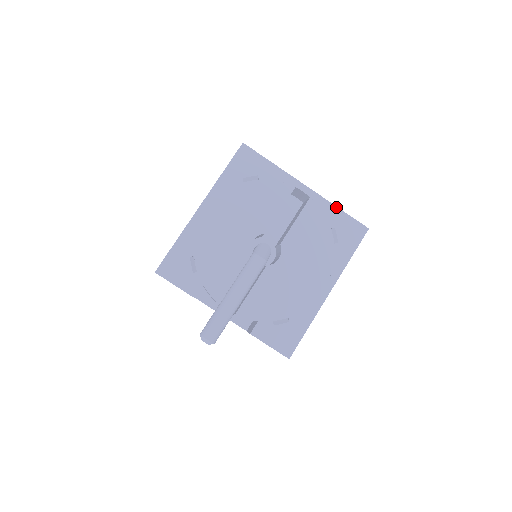
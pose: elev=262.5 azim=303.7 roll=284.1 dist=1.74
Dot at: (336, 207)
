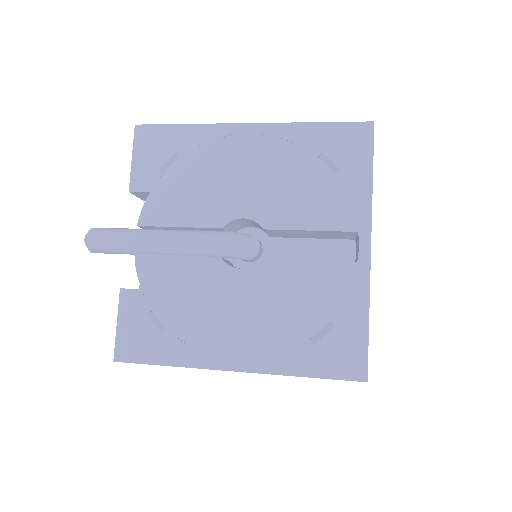
Dot at: (368, 310)
